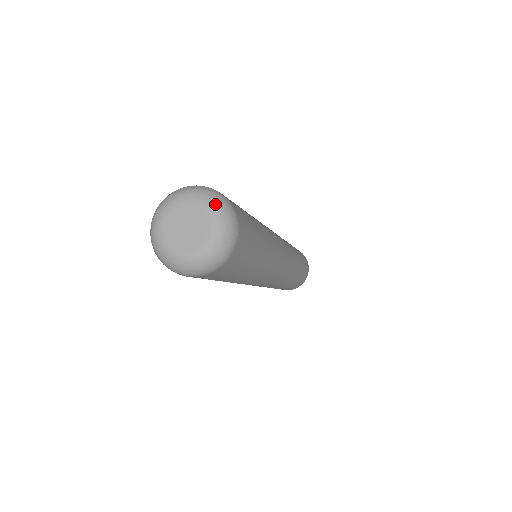
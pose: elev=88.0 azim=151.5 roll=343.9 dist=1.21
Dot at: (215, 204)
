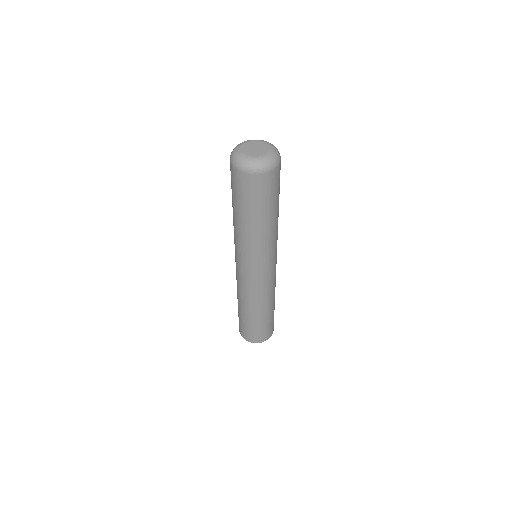
Dot at: (275, 147)
